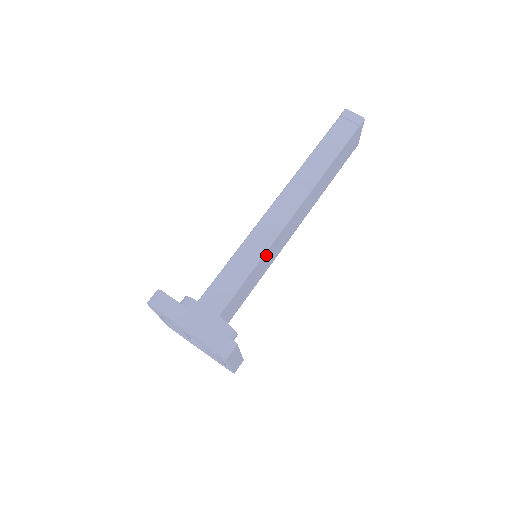
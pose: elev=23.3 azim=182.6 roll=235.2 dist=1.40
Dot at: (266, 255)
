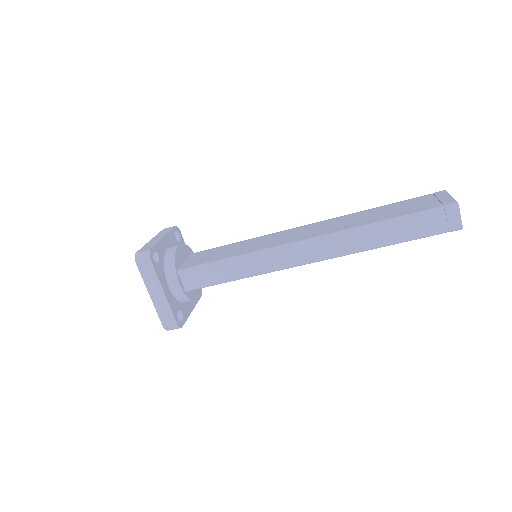
Dot at: occluded
